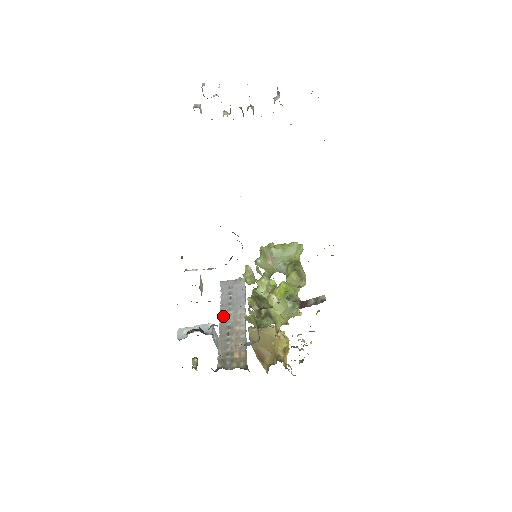
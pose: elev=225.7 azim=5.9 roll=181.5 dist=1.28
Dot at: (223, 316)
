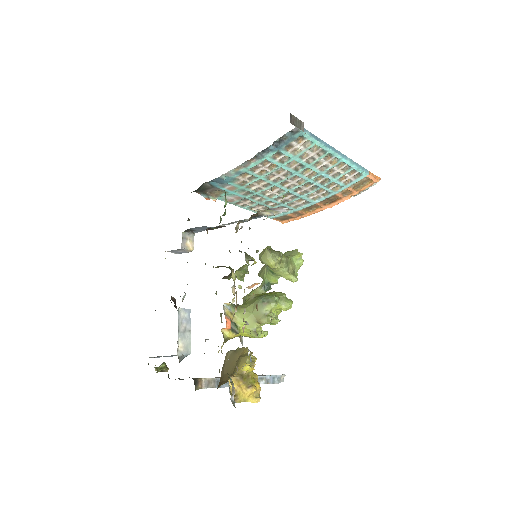
Dot at: occluded
